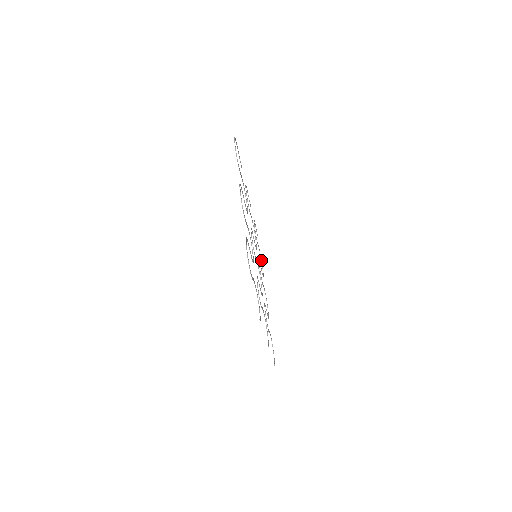
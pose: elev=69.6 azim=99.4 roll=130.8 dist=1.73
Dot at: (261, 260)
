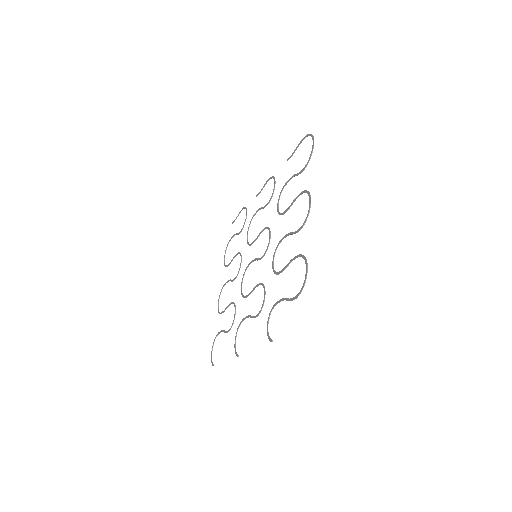
Dot at: occluded
